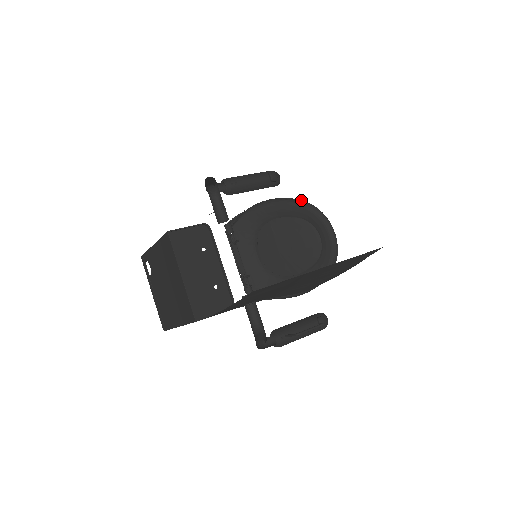
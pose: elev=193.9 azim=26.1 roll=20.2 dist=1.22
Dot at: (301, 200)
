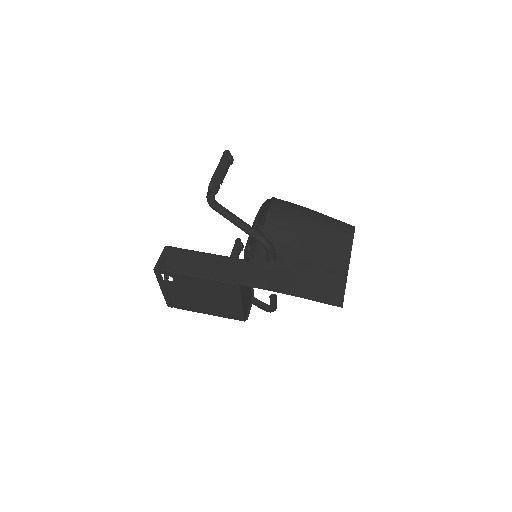
Dot at: occluded
